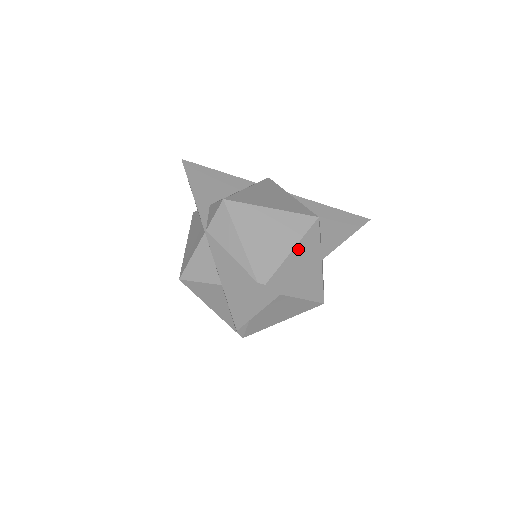
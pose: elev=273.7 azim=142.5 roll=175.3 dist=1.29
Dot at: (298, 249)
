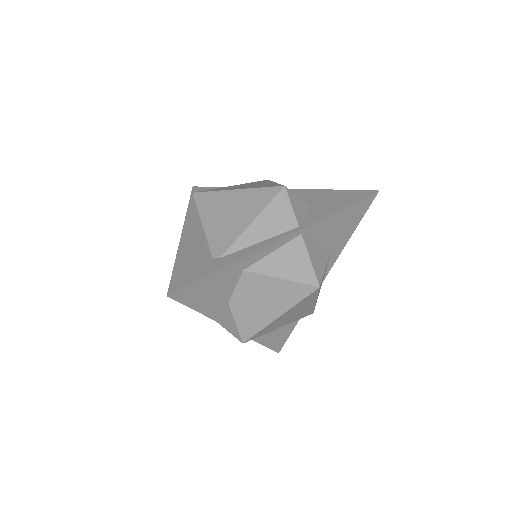
Dot at: (261, 220)
